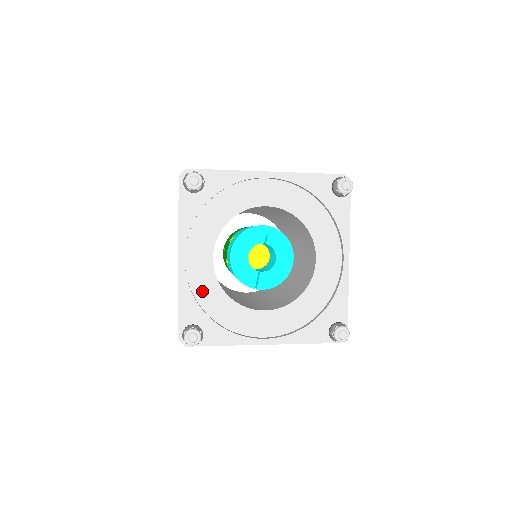
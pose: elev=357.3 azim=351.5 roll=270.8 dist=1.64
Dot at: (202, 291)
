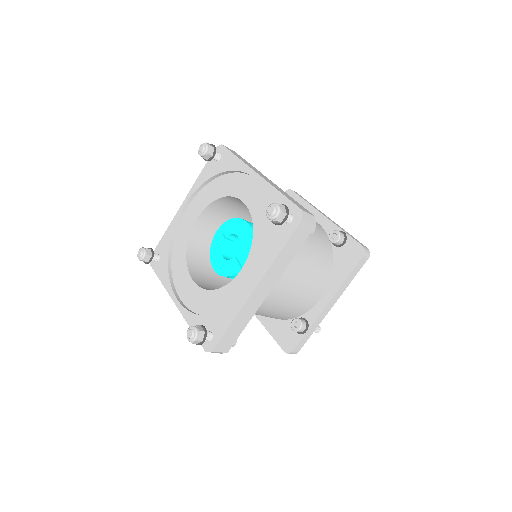
Dot at: (201, 306)
